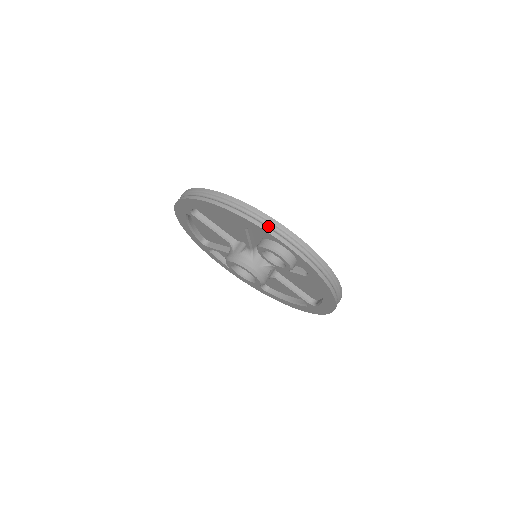
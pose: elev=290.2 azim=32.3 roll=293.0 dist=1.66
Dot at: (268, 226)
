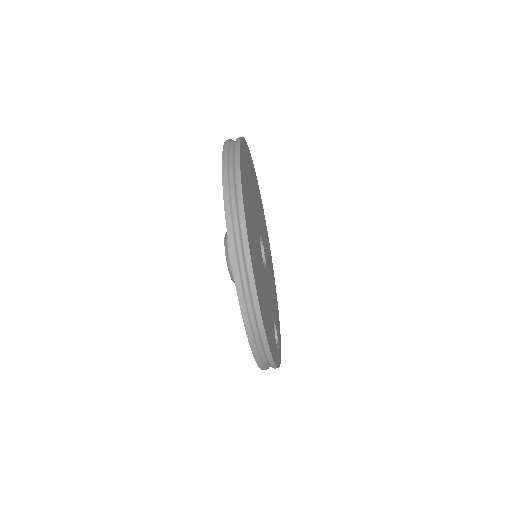
Dot at: occluded
